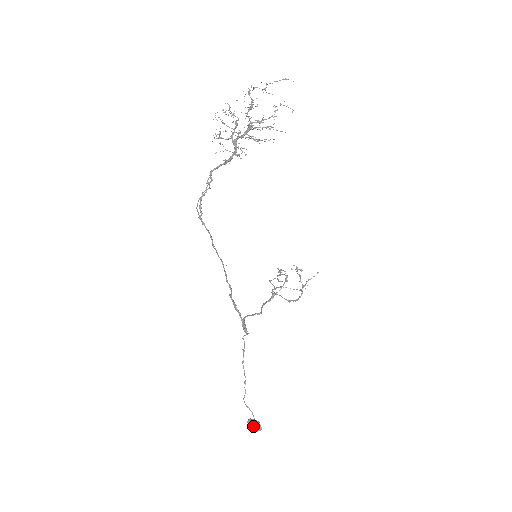
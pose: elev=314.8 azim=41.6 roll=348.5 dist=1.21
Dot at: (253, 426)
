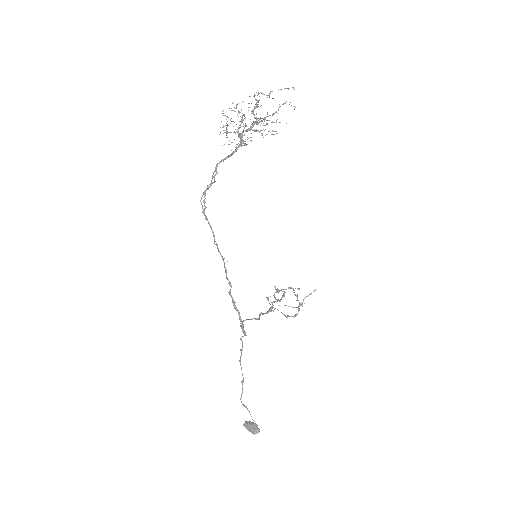
Dot at: (250, 428)
